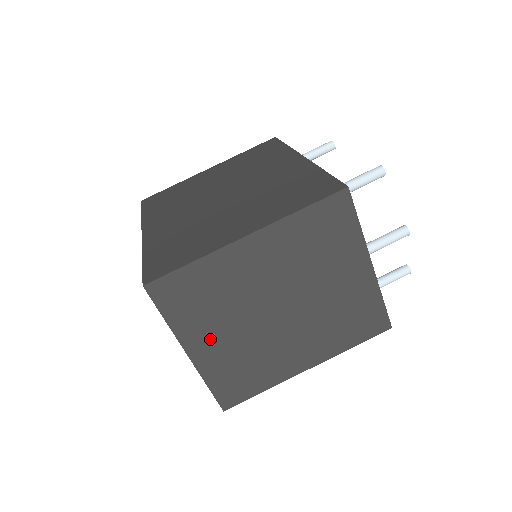
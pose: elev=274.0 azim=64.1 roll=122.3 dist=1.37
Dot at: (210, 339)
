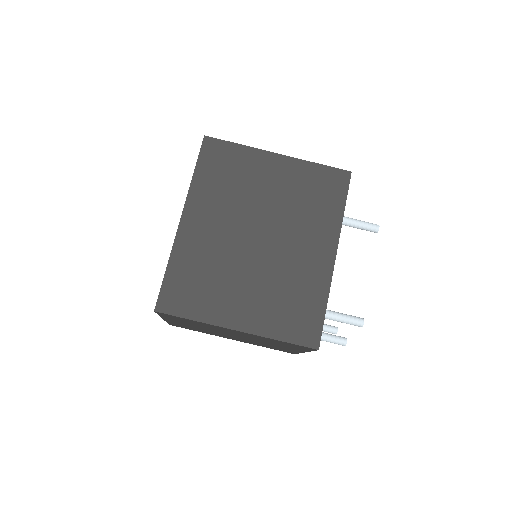
Dot at: (182, 323)
